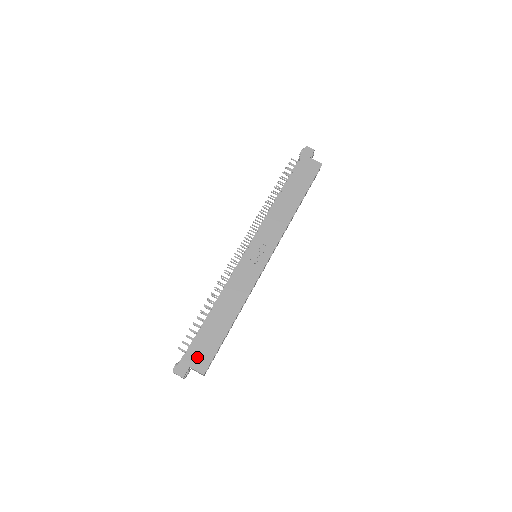
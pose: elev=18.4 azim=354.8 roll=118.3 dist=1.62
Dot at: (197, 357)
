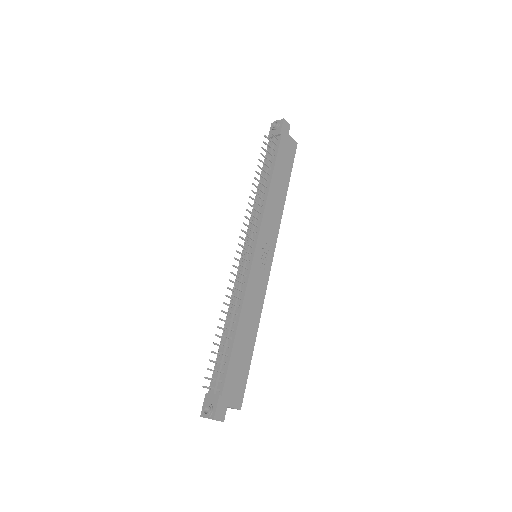
Dot at: (232, 392)
